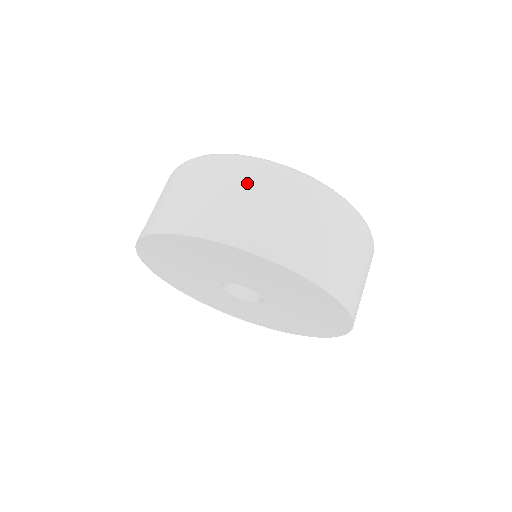
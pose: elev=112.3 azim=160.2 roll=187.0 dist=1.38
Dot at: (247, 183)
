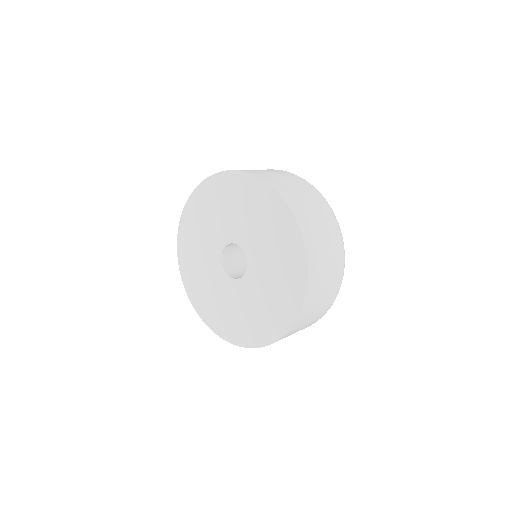
Dot at: occluded
